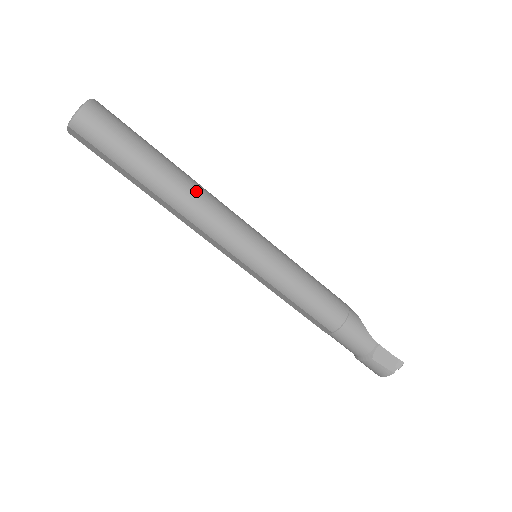
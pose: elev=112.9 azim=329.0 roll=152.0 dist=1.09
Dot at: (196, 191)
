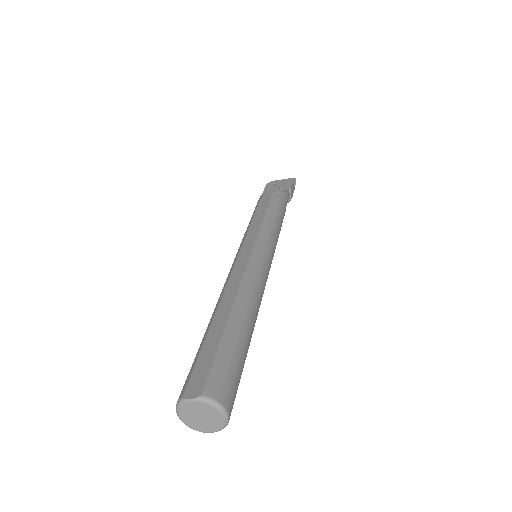
Dot at: (254, 298)
